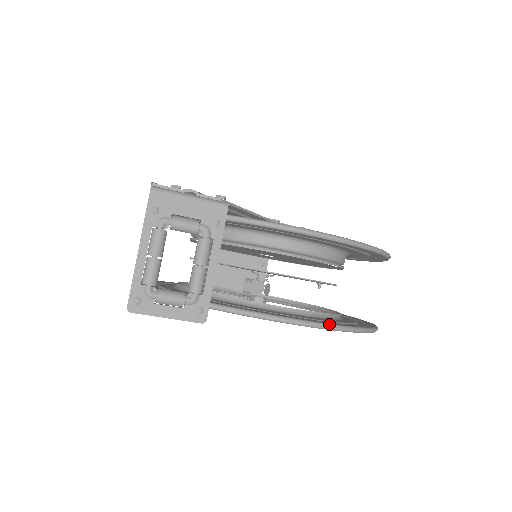
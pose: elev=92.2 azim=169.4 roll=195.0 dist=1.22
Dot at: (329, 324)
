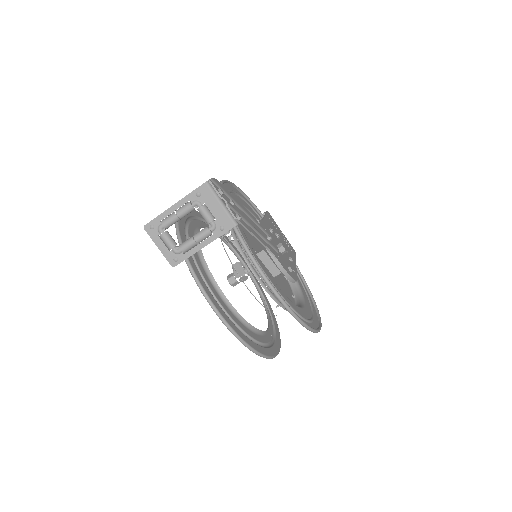
Dot at: (232, 329)
